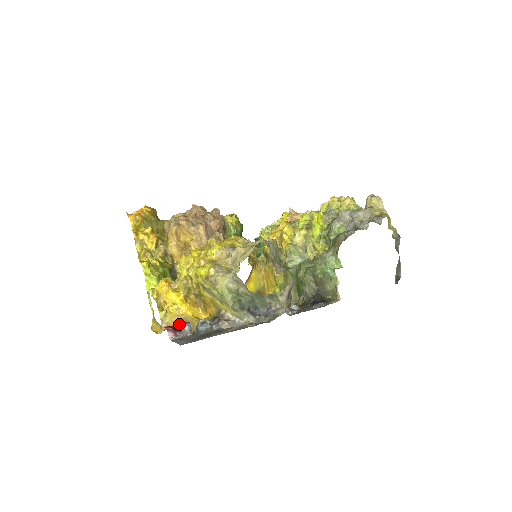
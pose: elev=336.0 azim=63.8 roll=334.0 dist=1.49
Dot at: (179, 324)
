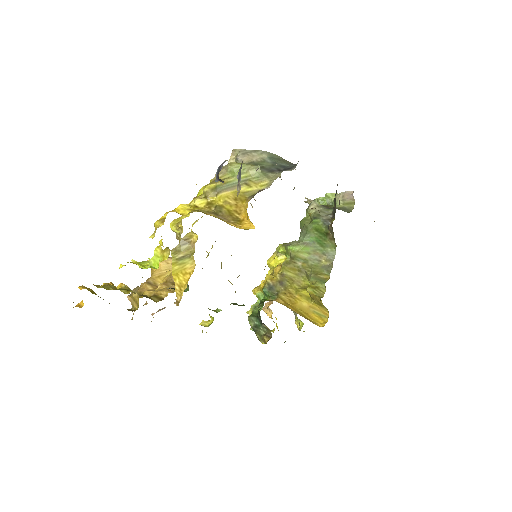
Dot at: occluded
